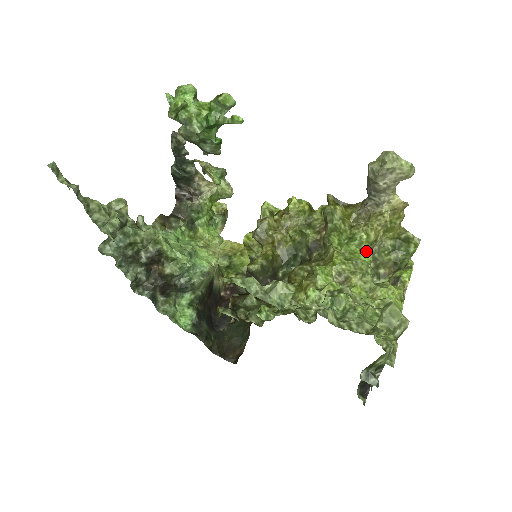
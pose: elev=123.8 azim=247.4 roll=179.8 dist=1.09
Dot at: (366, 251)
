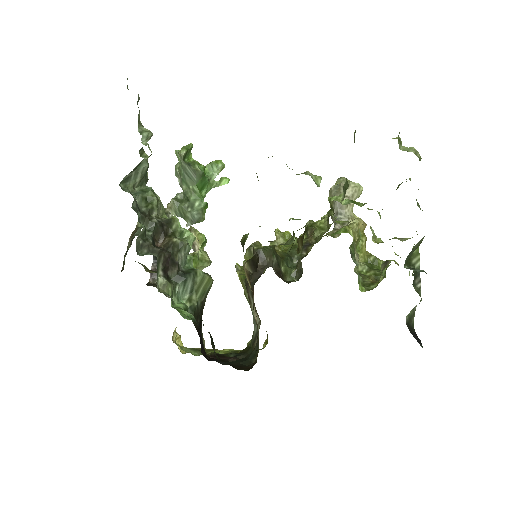
Dot at: occluded
